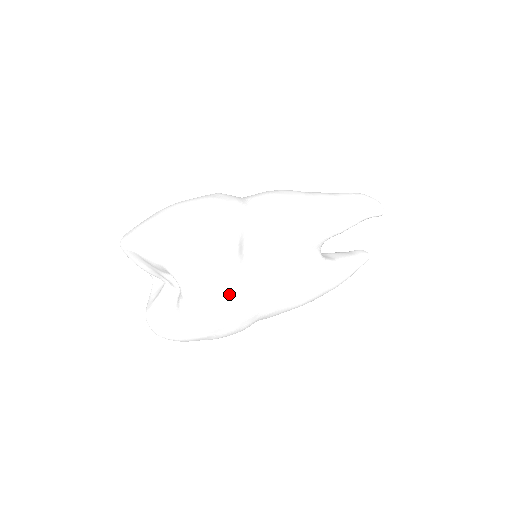
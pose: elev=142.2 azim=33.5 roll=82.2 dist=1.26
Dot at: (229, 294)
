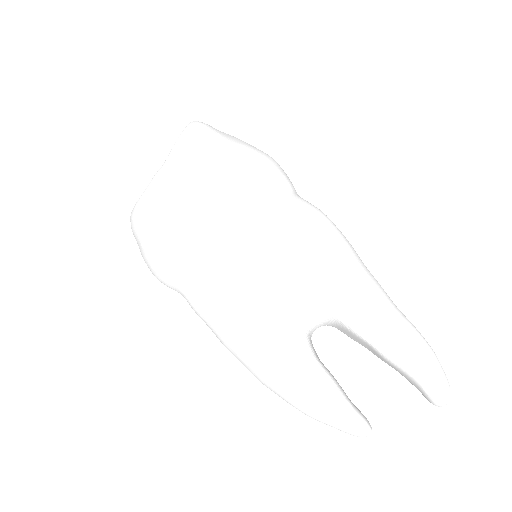
Dot at: (189, 194)
